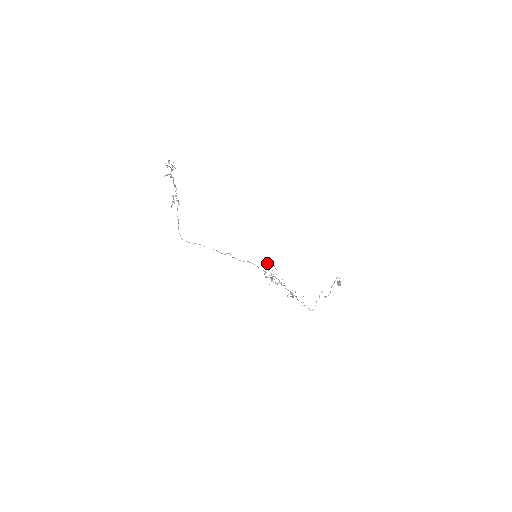
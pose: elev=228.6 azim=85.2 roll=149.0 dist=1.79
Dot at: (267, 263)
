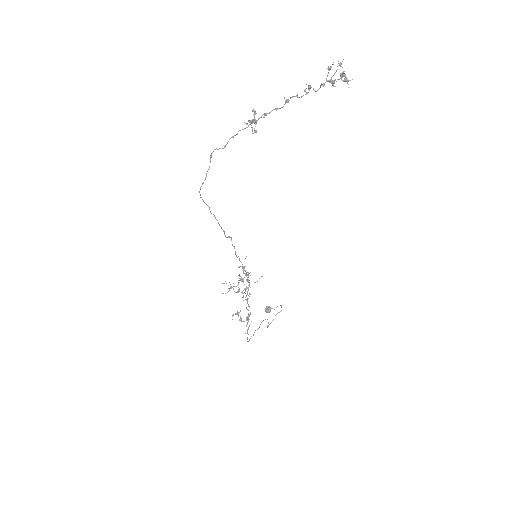
Dot at: (245, 266)
